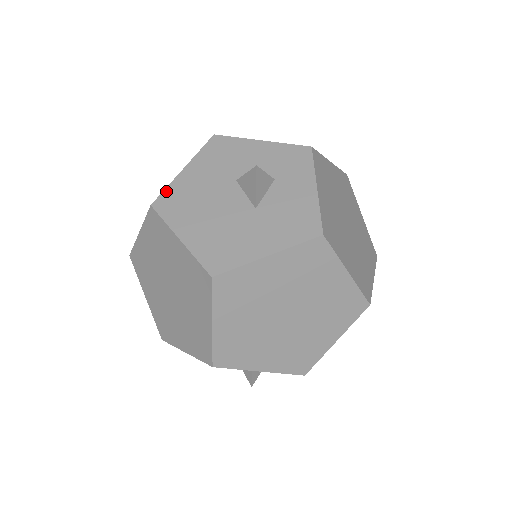
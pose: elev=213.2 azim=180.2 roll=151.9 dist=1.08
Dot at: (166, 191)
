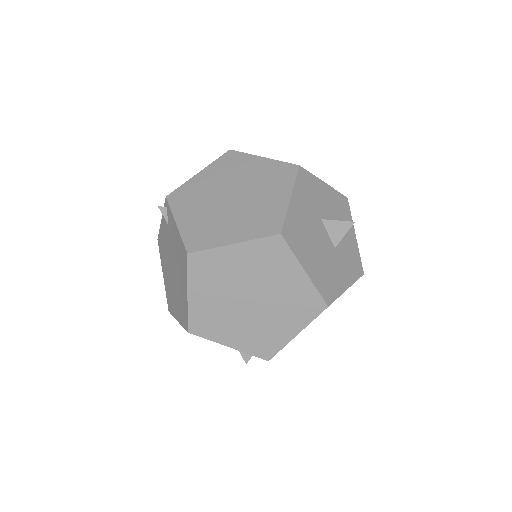
Dot at: (287, 220)
